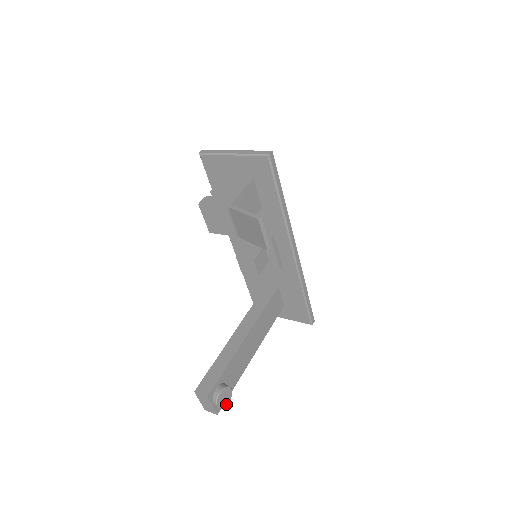
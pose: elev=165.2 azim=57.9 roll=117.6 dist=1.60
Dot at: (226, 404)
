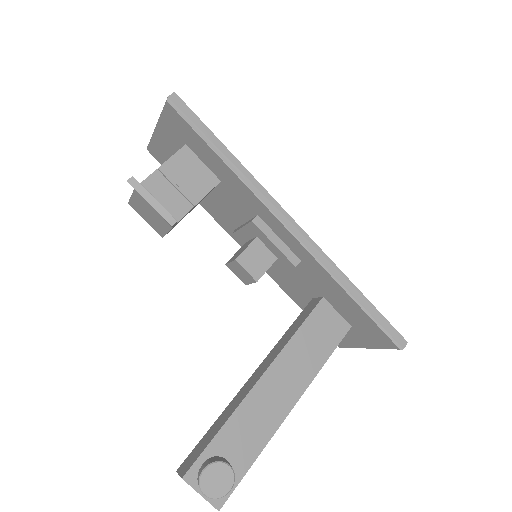
Dot at: (226, 492)
